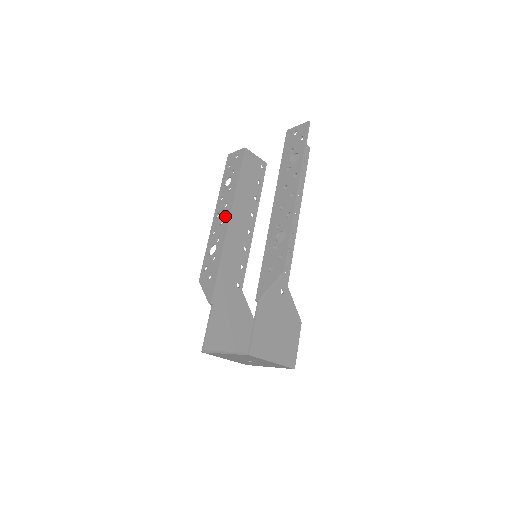
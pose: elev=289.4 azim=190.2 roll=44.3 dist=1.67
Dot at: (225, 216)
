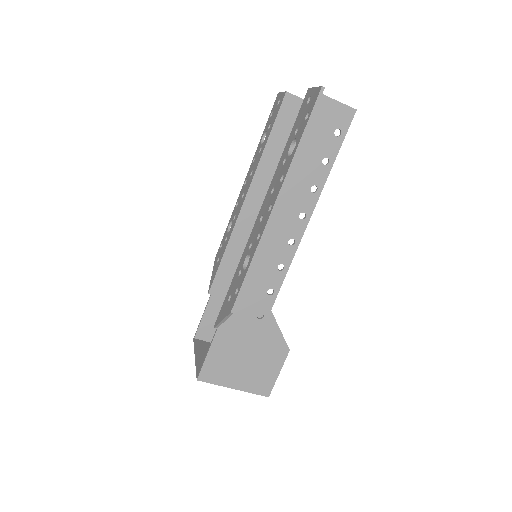
Dot at: (246, 189)
